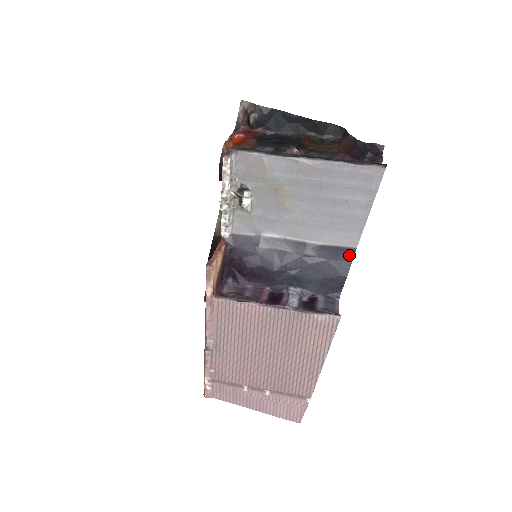
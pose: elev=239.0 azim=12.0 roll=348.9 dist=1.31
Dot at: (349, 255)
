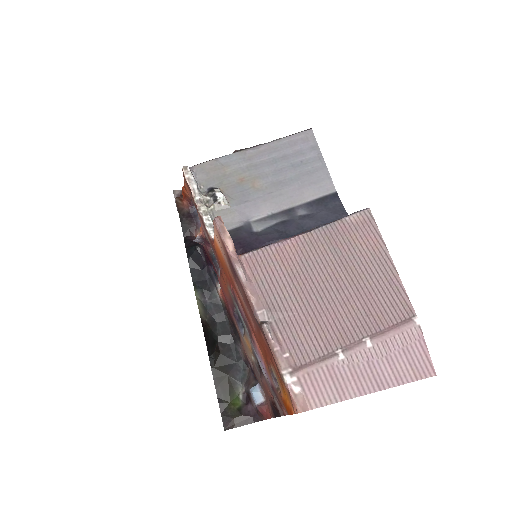
Dot at: (335, 199)
